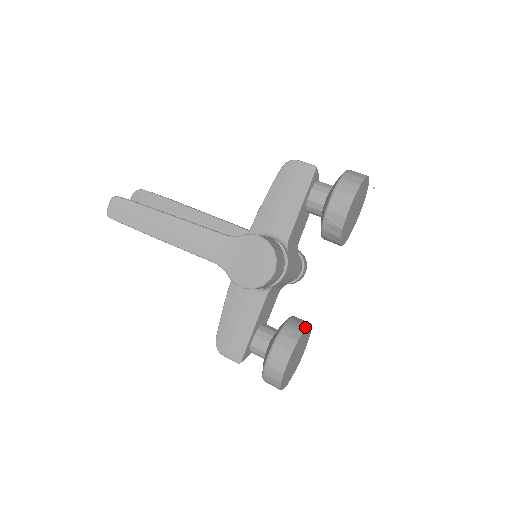
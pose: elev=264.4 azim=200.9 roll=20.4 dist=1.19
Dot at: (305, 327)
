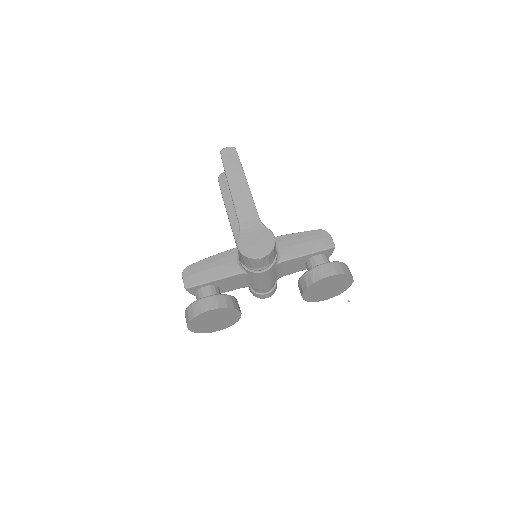
Dot at: (238, 309)
